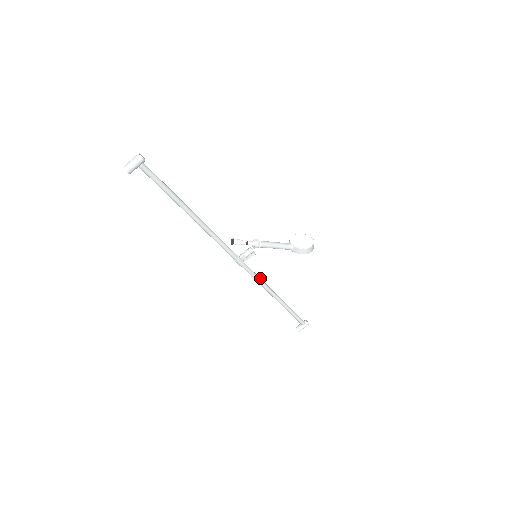
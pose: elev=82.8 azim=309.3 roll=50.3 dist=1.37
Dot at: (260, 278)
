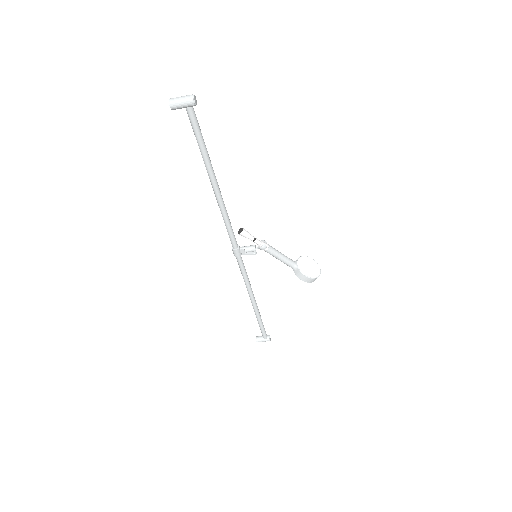
Dot at: occluded
